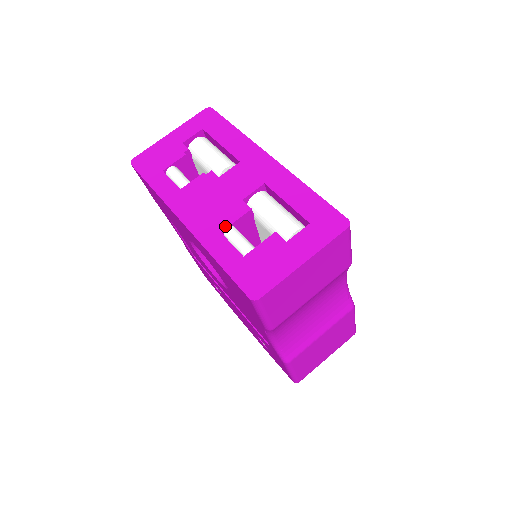
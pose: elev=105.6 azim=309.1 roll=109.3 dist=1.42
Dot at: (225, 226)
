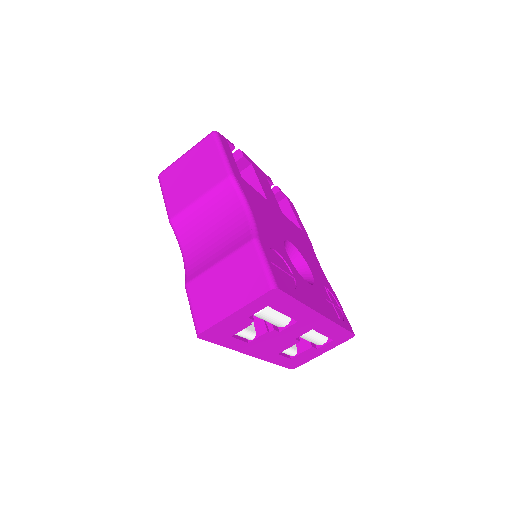
Dot at: occluded
